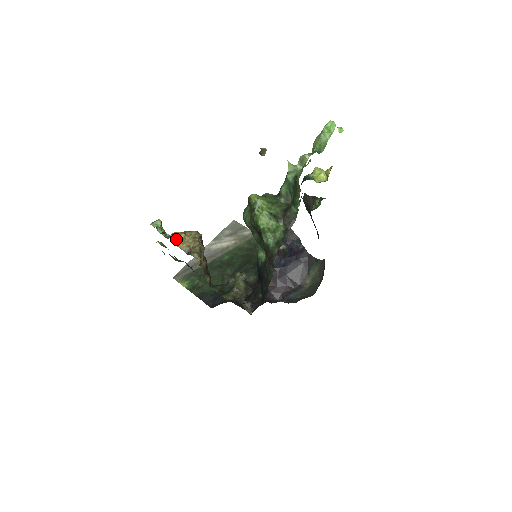
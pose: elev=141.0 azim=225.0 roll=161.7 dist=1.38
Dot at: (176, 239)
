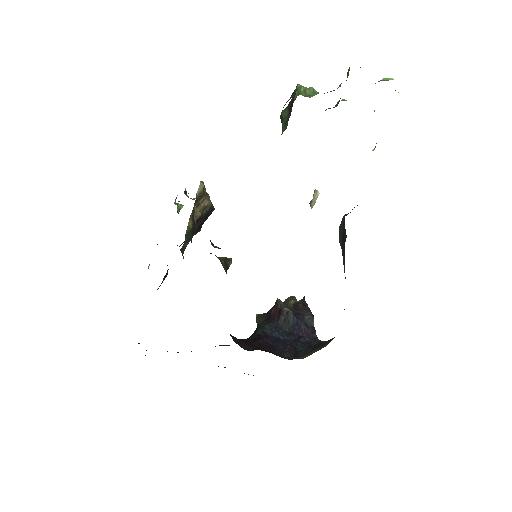
Dot at: occluded
